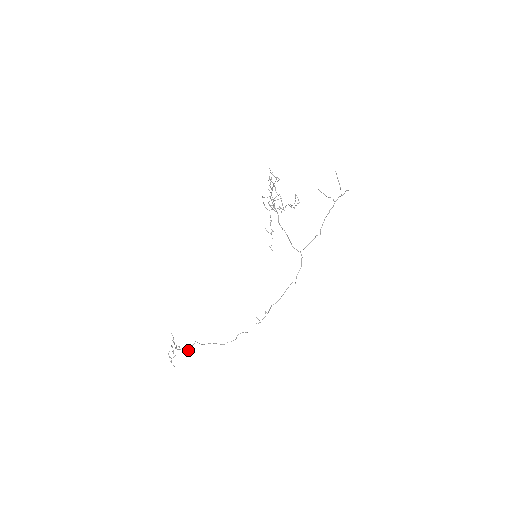
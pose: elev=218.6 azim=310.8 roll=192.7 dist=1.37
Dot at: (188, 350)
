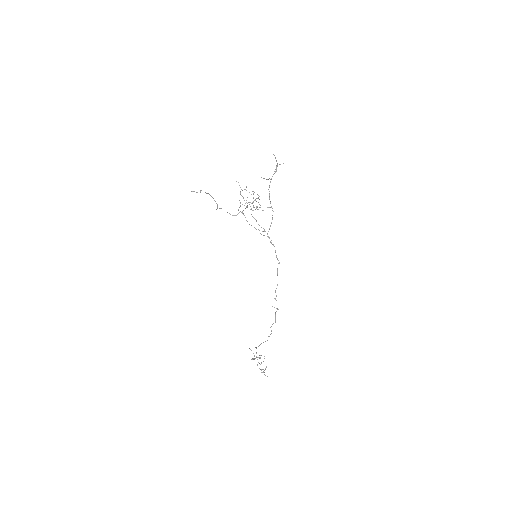
Dot at: (257, 357)
